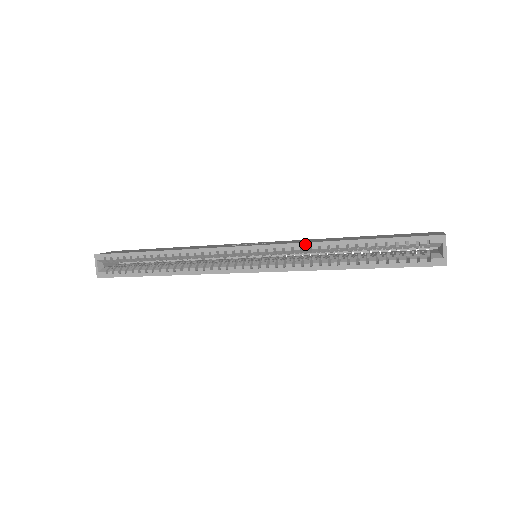
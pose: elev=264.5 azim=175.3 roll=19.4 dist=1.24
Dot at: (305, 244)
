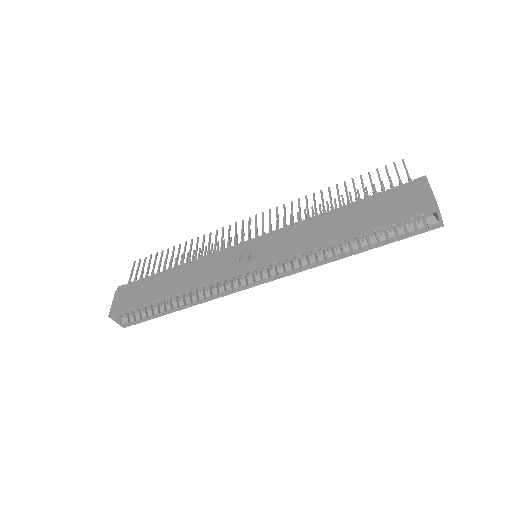
Dot at: (306, 251)
